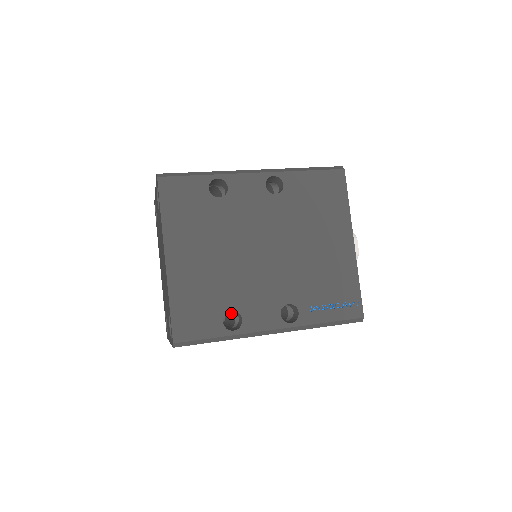
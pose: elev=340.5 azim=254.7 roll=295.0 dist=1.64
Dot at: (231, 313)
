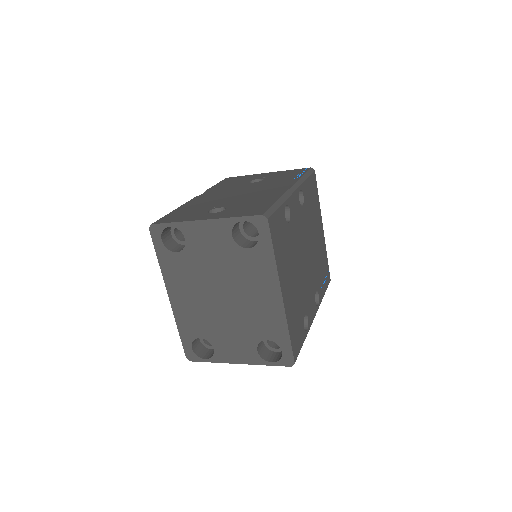
Dot at: occluded
